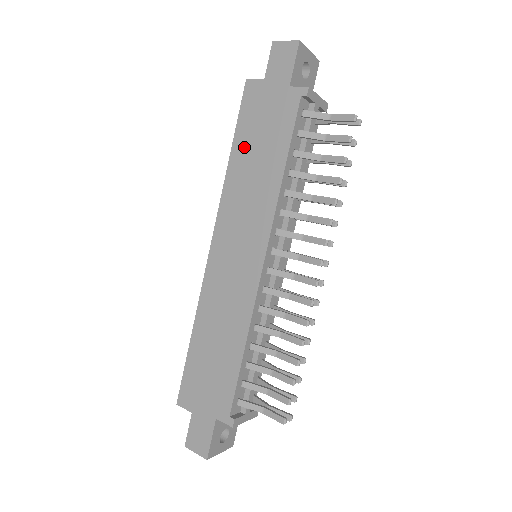
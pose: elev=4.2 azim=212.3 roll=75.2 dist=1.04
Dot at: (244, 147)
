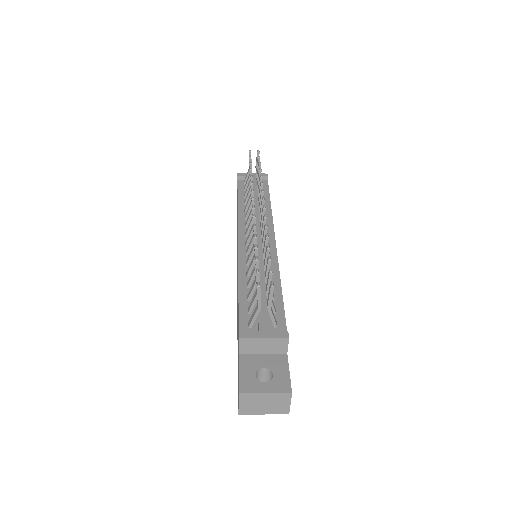
Dot at: occluded
